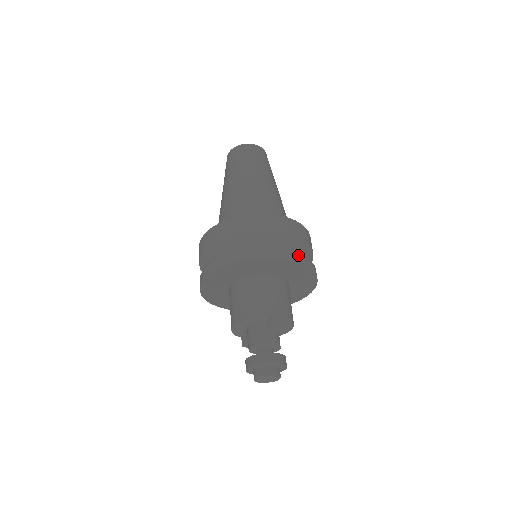
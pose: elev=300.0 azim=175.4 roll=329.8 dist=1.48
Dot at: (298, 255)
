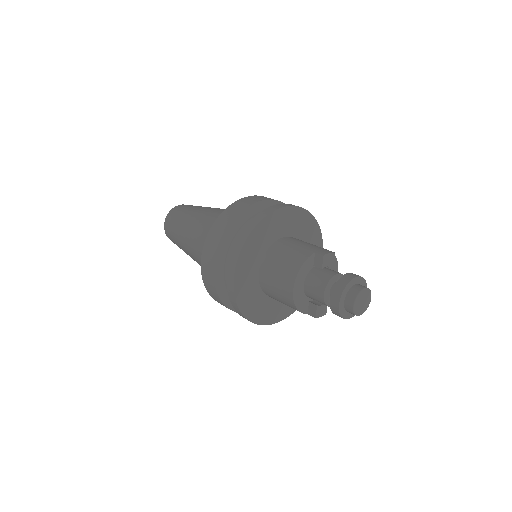
Dot at: (288, 204)
